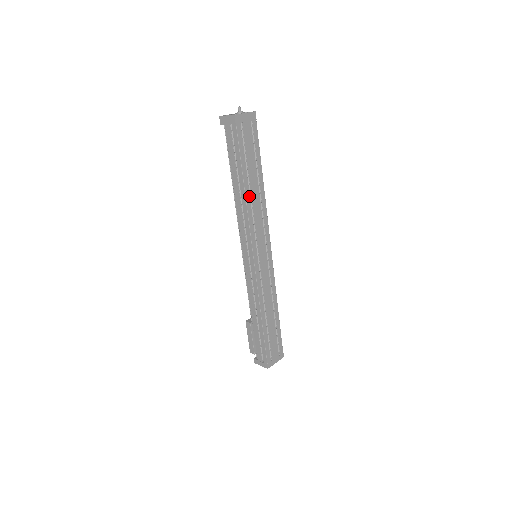
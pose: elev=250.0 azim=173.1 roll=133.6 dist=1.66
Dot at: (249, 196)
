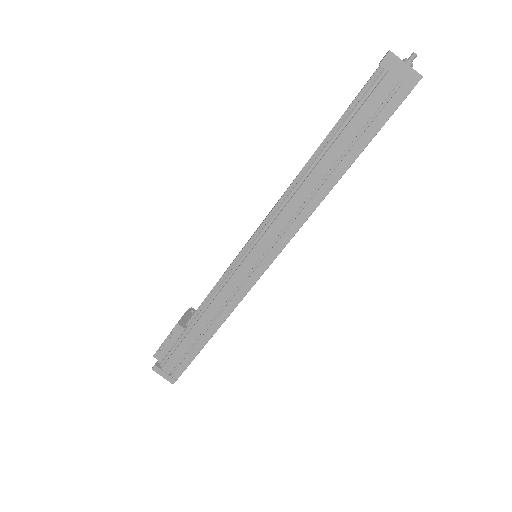
Dot at: (328, 192)
